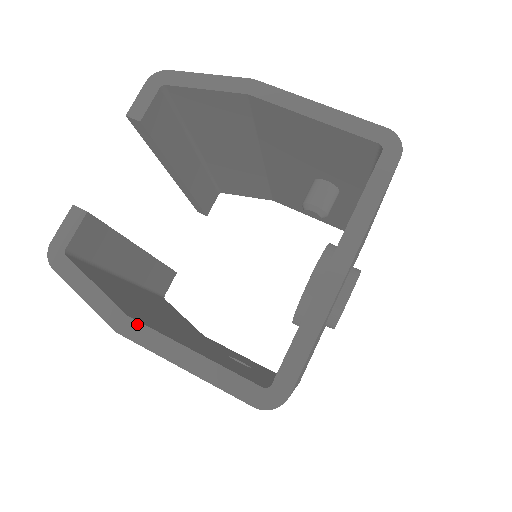
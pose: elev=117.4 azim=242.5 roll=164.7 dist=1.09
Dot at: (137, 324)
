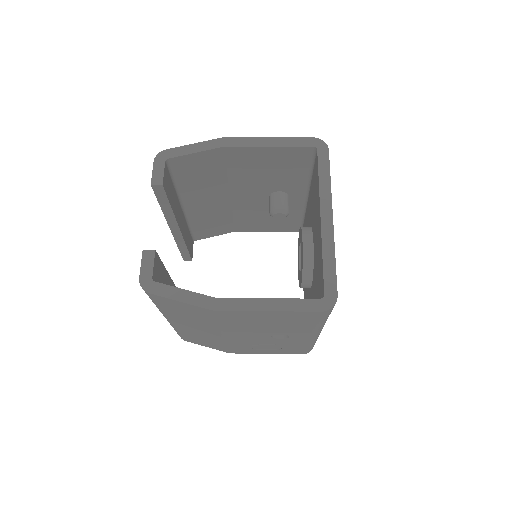
Dot at: (225, 300)
